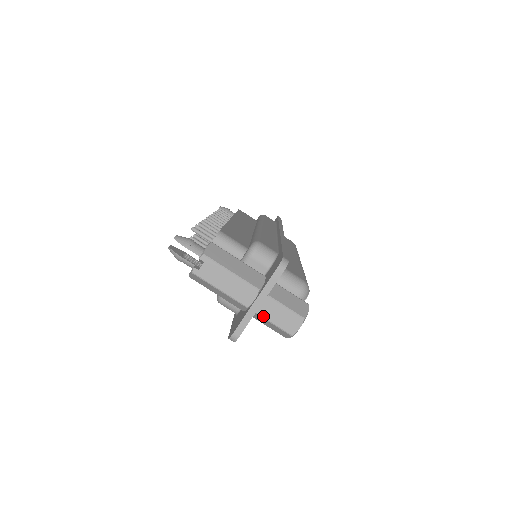
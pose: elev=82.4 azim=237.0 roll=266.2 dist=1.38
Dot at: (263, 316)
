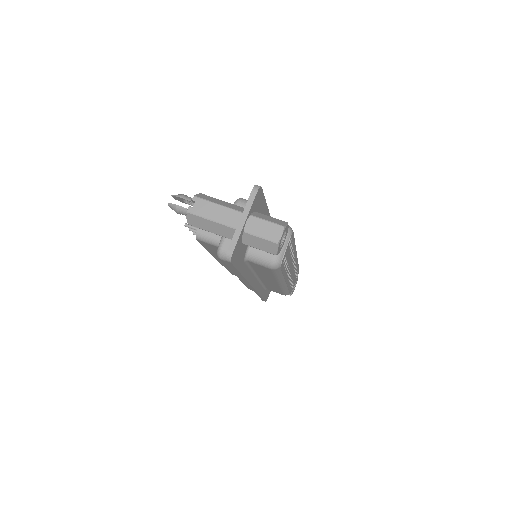
Dot at: (250, 232)
